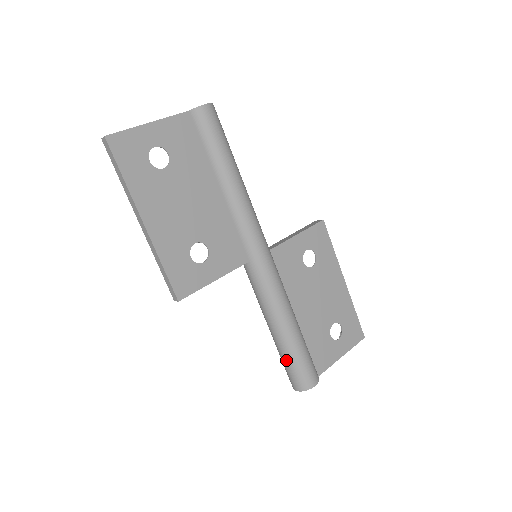
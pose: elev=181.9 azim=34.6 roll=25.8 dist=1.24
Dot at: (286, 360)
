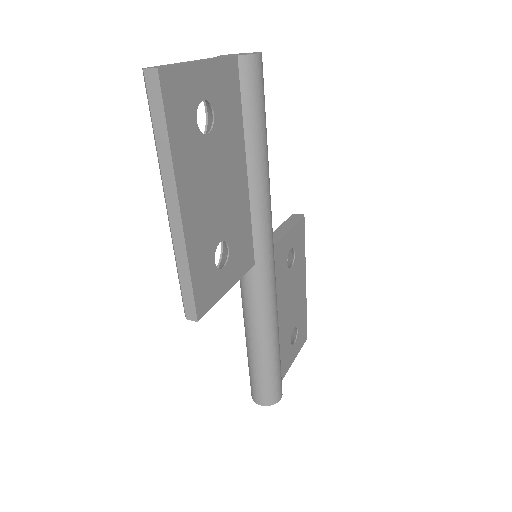
Dot at: (261, 374)
